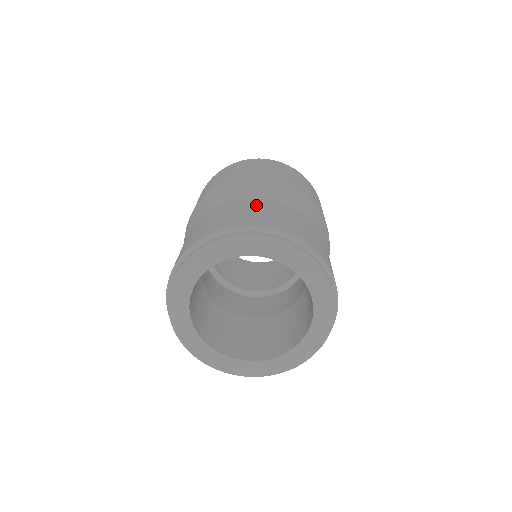
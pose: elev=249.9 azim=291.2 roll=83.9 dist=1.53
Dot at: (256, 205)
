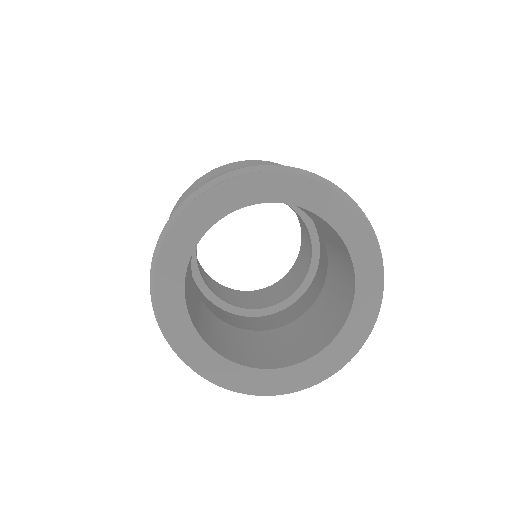
Dot at: occluded
